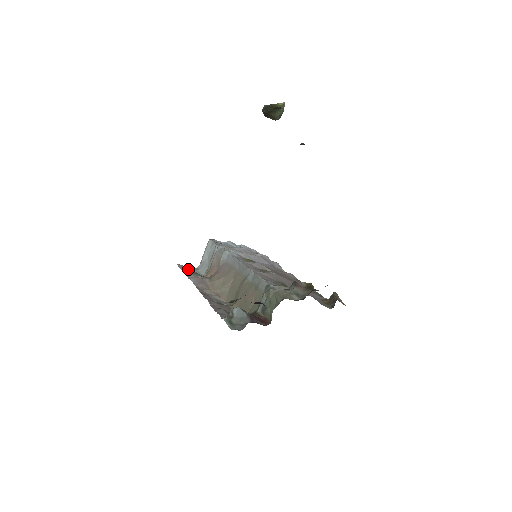
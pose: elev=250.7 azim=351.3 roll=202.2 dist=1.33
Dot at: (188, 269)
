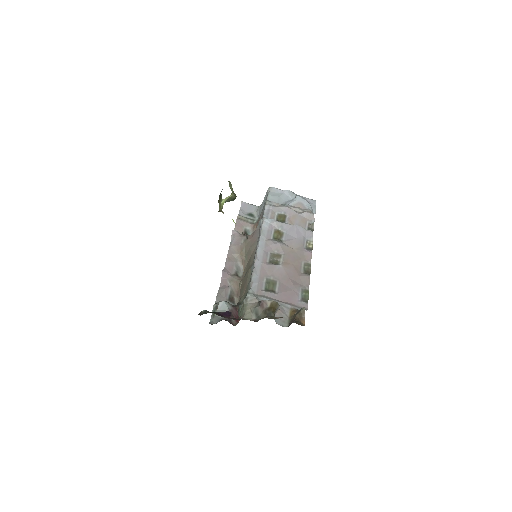
Dot at: (248, 209)
